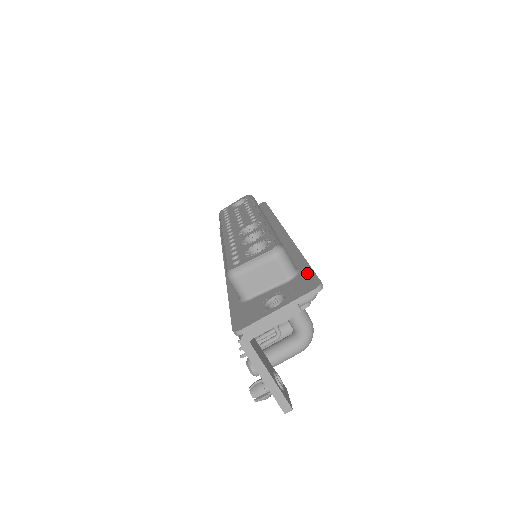
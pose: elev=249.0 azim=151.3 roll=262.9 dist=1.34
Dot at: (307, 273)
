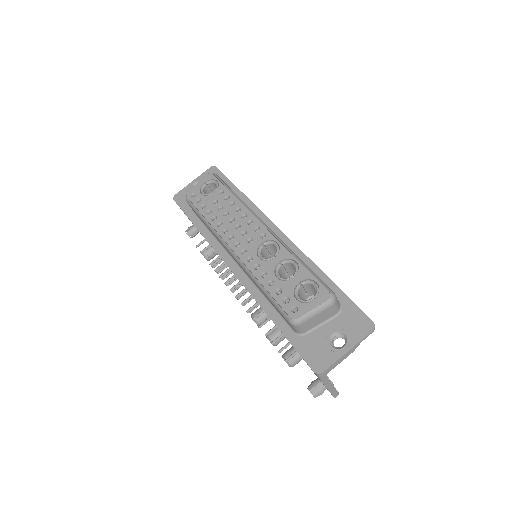
Dot at: (352, 308)
